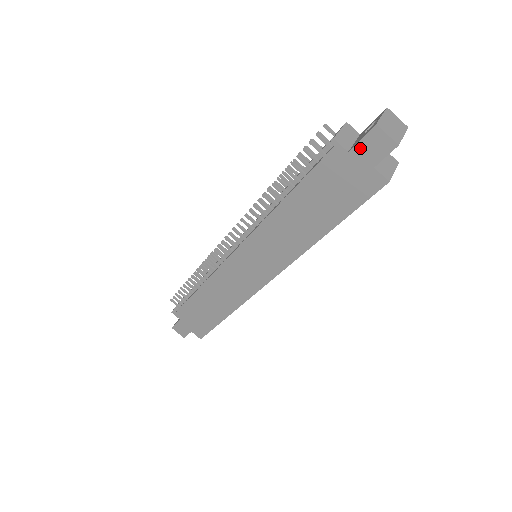
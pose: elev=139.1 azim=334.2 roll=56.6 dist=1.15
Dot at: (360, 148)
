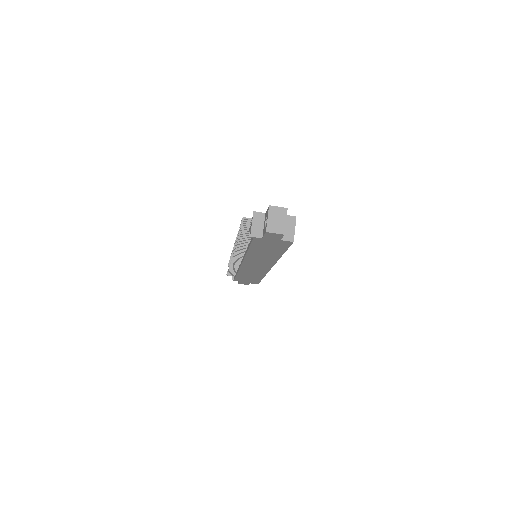
Dot at: (267, 237)
